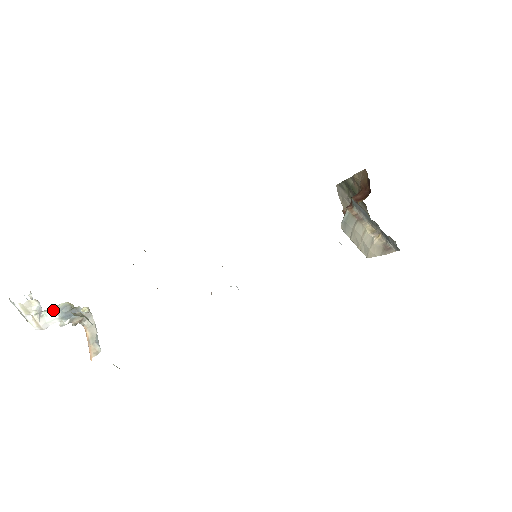
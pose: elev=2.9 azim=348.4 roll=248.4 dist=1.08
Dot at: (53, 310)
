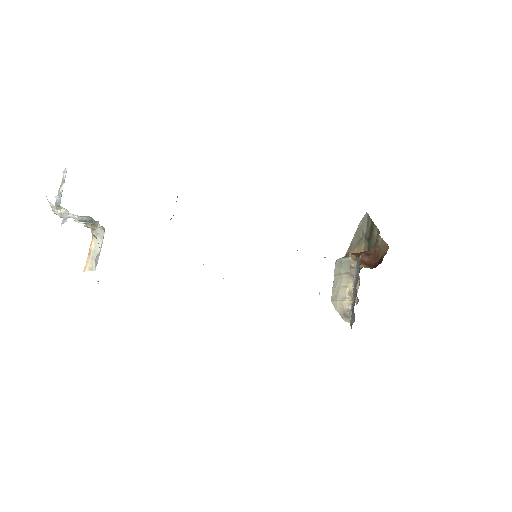
Dot at: (76, 215)
